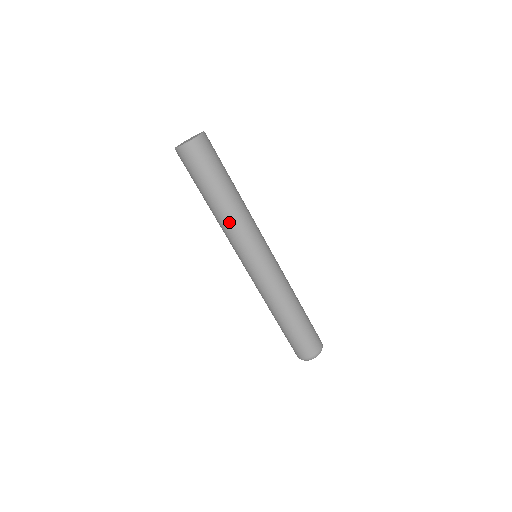
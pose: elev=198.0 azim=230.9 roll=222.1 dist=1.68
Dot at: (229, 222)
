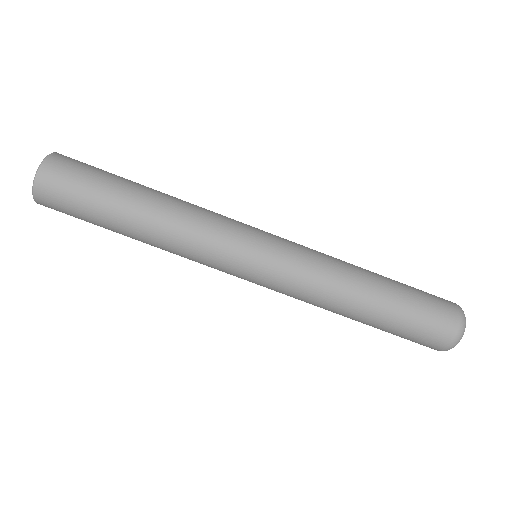
Dot at: (177, 228)
